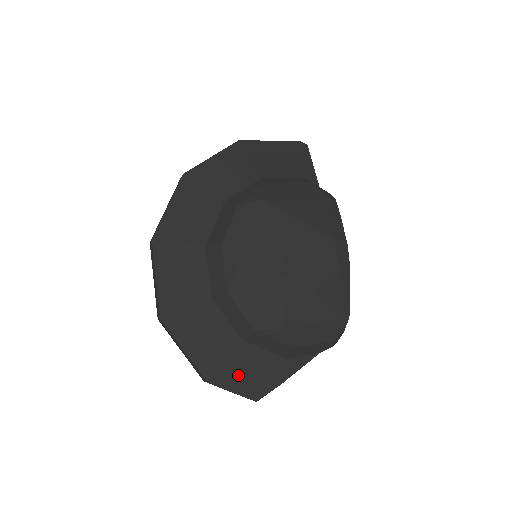
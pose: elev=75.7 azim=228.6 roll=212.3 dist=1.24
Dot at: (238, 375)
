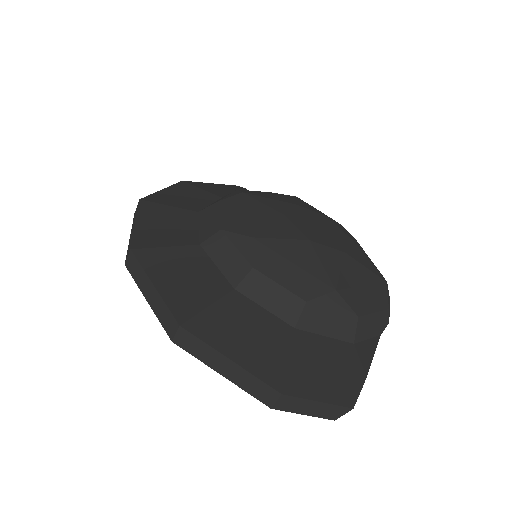
Dot at: (313, 375)
